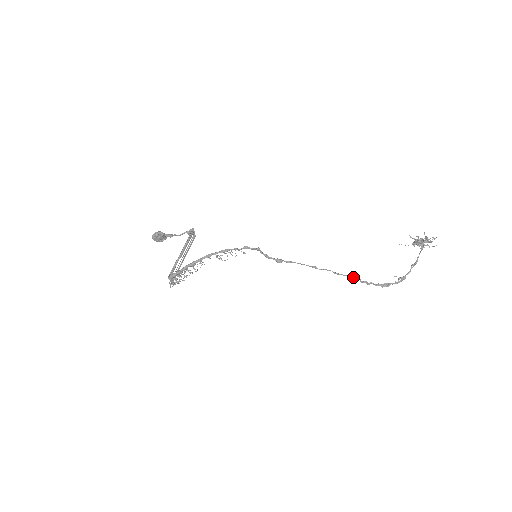
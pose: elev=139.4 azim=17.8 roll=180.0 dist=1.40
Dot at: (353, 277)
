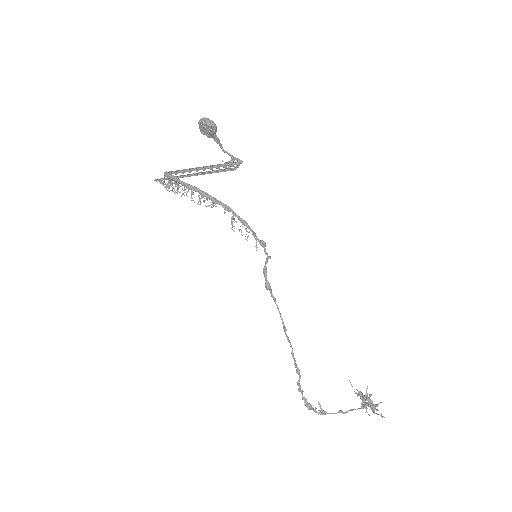
Dot at: (298, 372)
